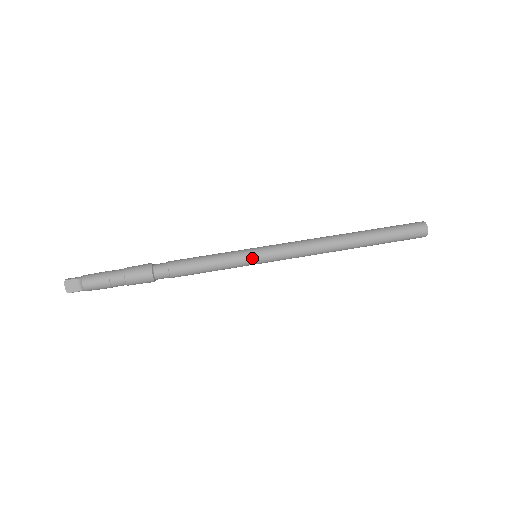
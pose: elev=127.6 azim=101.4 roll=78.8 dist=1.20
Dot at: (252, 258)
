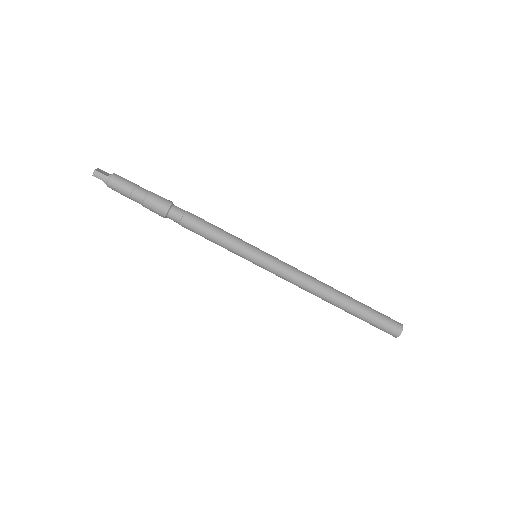
Dot at: (248, 260)
